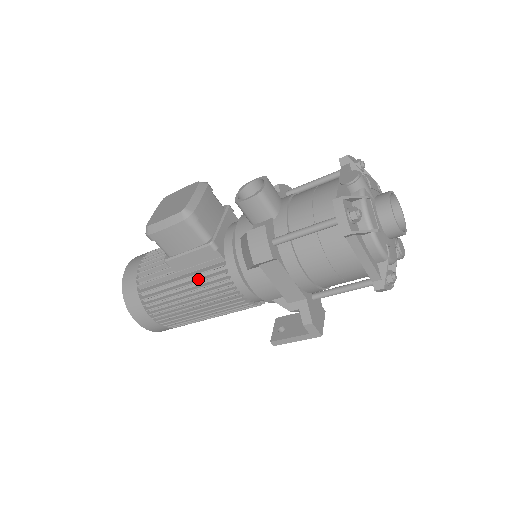
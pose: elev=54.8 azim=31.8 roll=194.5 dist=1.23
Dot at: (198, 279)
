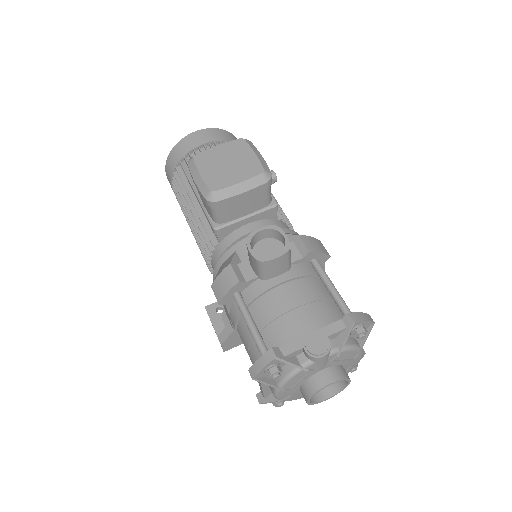
Dot at: (200, 224)
